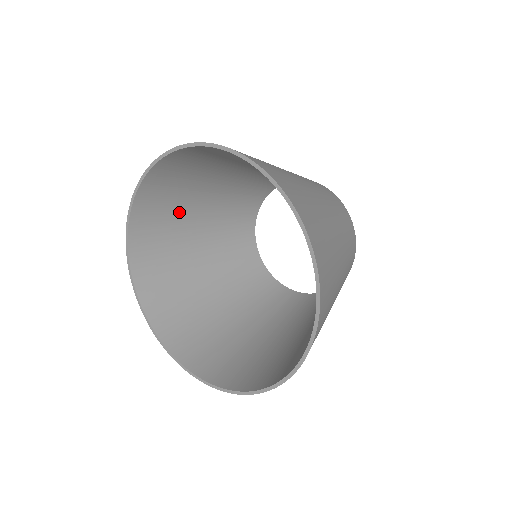
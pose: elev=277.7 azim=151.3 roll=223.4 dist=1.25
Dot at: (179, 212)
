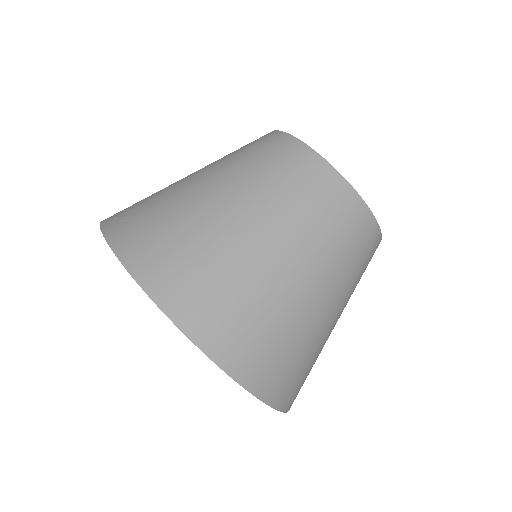
Dot at: occluded
